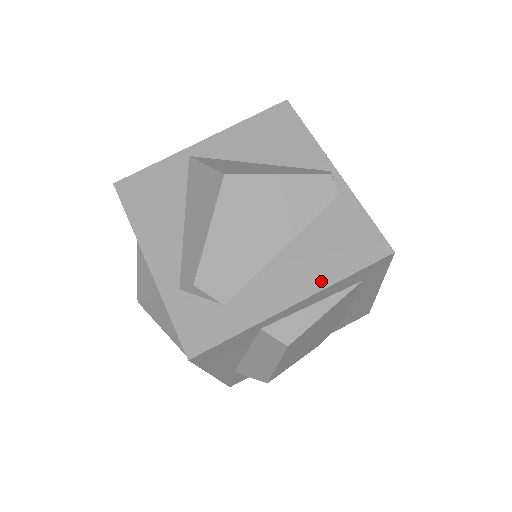
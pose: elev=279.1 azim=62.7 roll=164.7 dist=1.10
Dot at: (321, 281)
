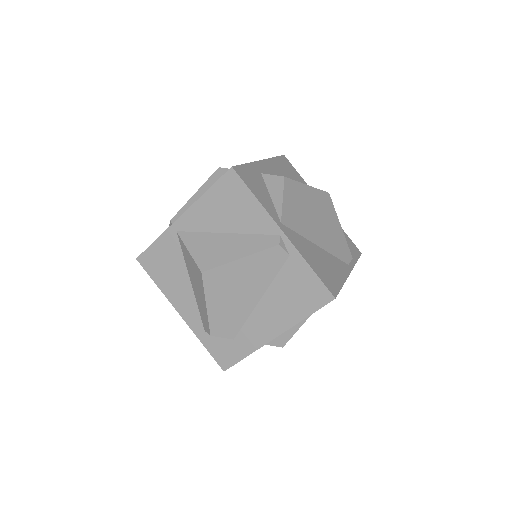
Dot at: (289, 322)
